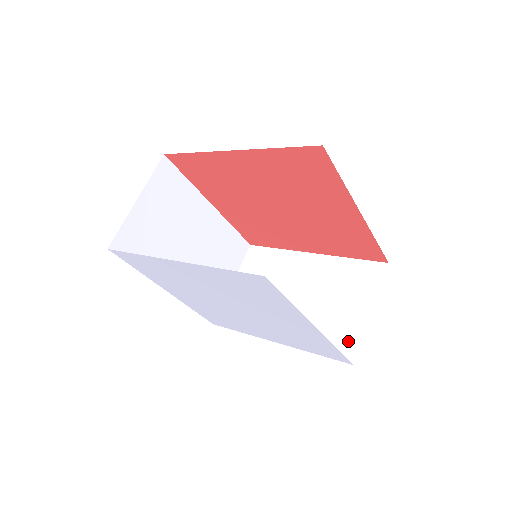
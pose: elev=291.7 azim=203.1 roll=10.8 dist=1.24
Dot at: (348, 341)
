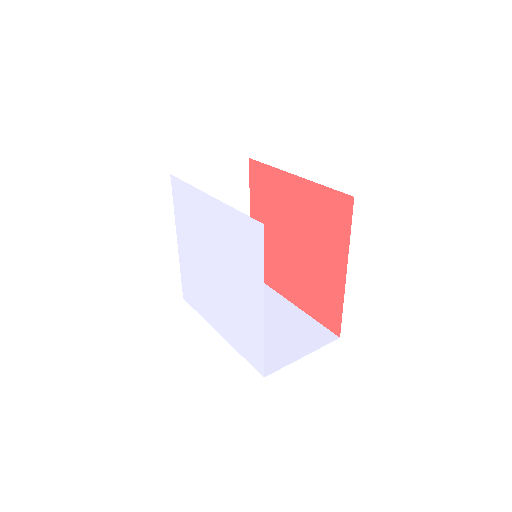
Dot at: (272, 362)
